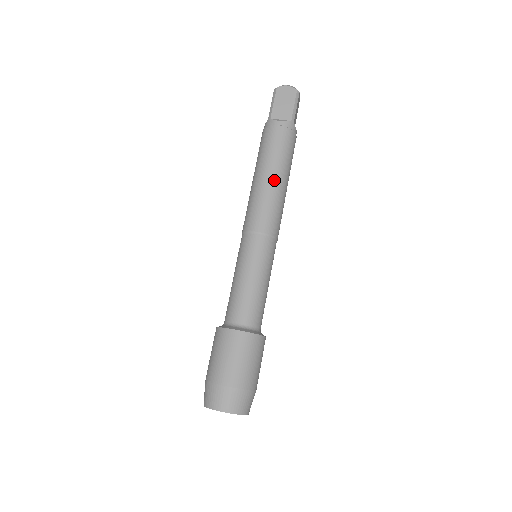
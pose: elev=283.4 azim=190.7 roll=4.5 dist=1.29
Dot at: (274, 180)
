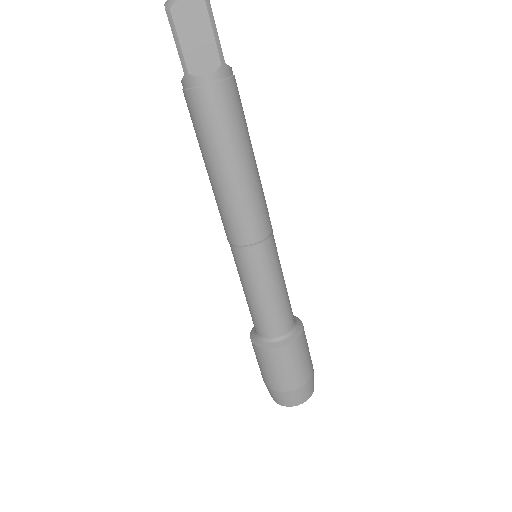
Dot at: (241, 171)
